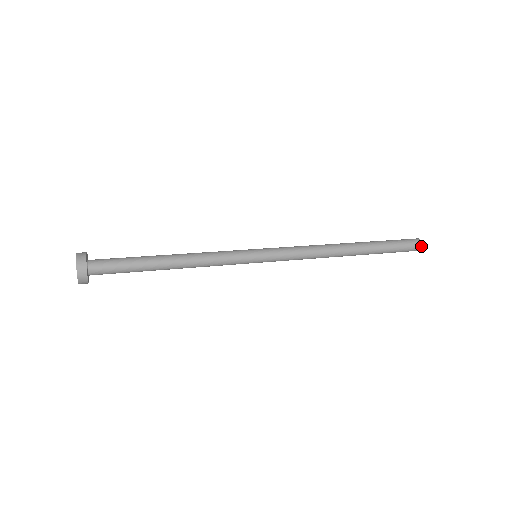
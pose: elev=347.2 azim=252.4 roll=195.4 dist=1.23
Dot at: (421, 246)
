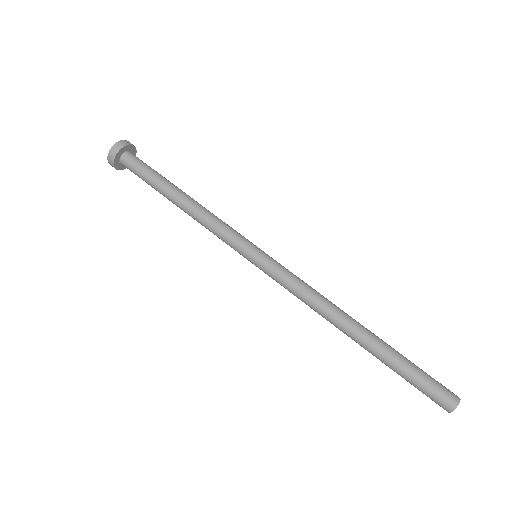
Dot at: (447, 410)
